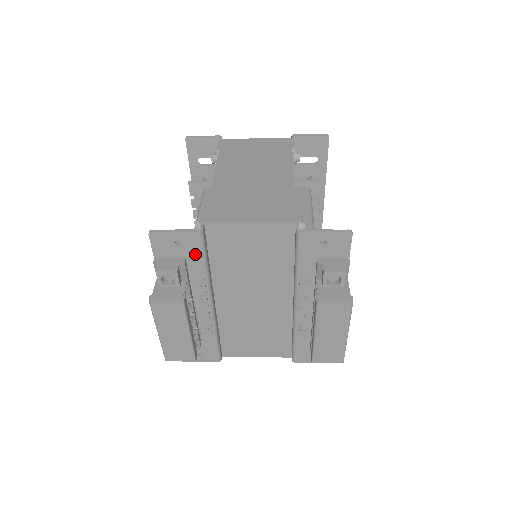
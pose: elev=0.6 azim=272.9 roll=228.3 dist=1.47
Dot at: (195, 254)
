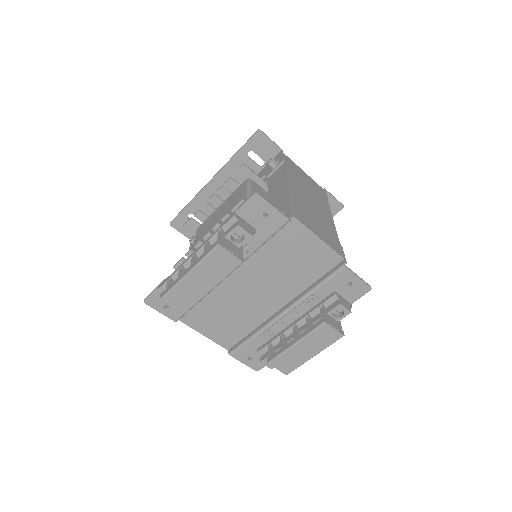
Dot at: (266, 231)
